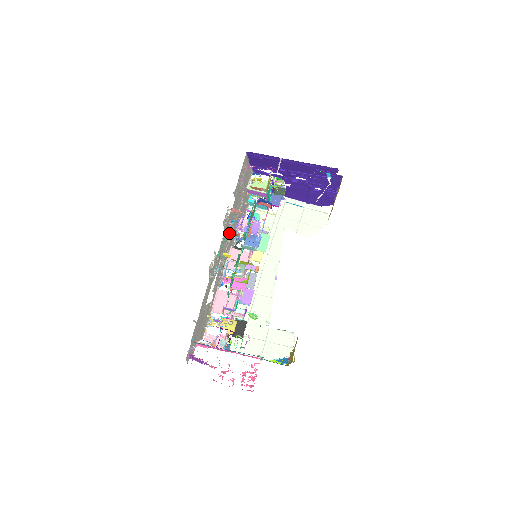
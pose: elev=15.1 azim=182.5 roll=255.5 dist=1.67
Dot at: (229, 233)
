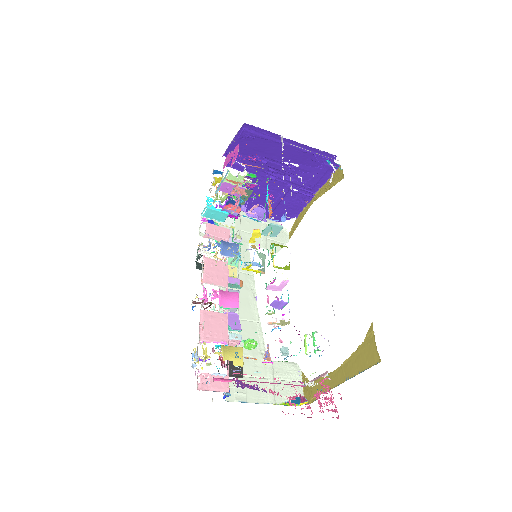
Dot at: occluded
